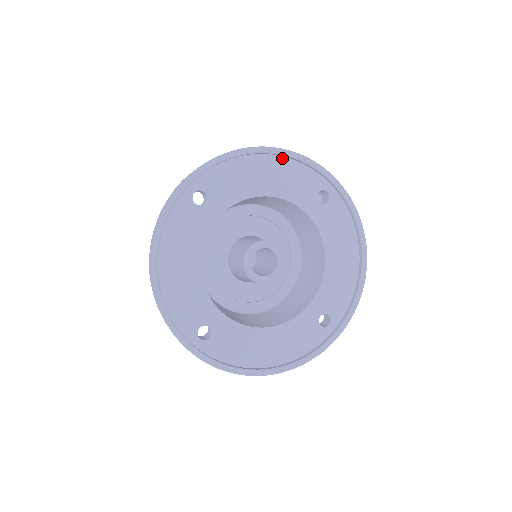
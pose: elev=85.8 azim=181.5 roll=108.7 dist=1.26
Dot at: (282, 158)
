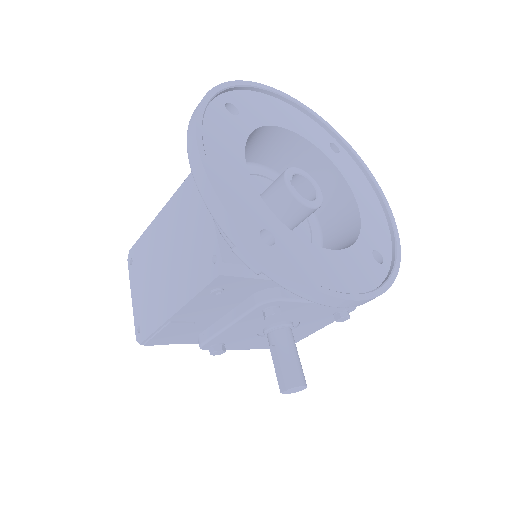
Dot at: (293, 107)
